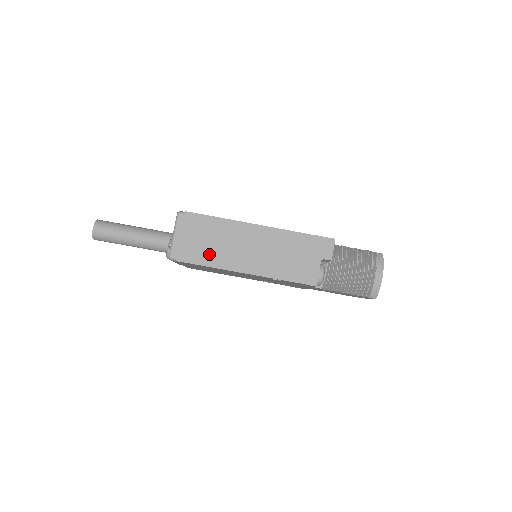
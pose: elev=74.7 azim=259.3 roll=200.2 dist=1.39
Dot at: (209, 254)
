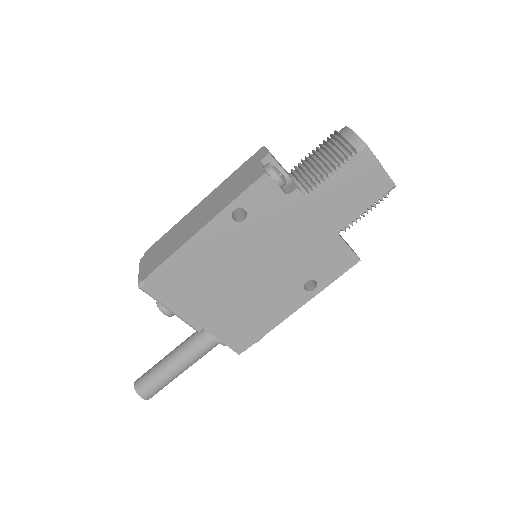
Dot at: (167, 252)
